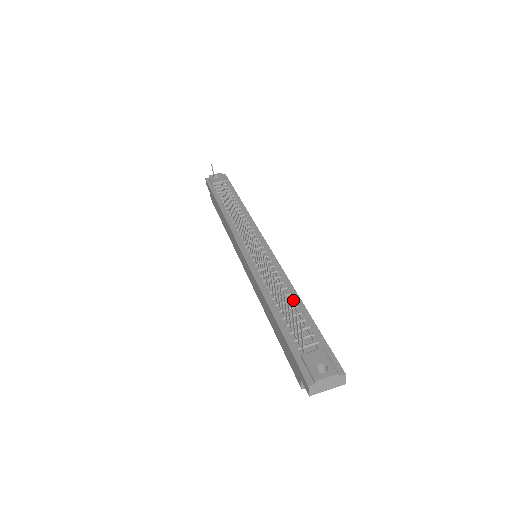
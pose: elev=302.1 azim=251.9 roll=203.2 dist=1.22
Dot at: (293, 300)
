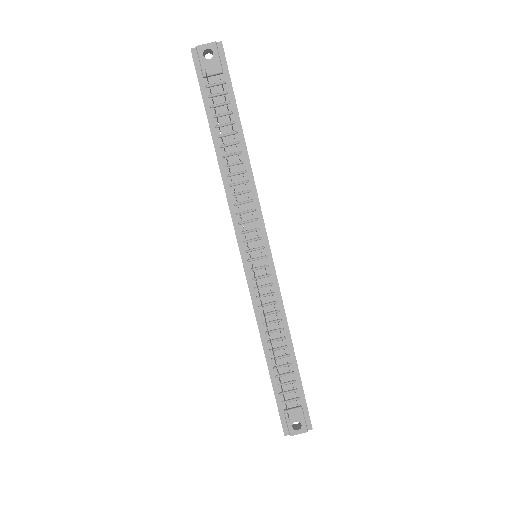
Dot at: (286, 348)
